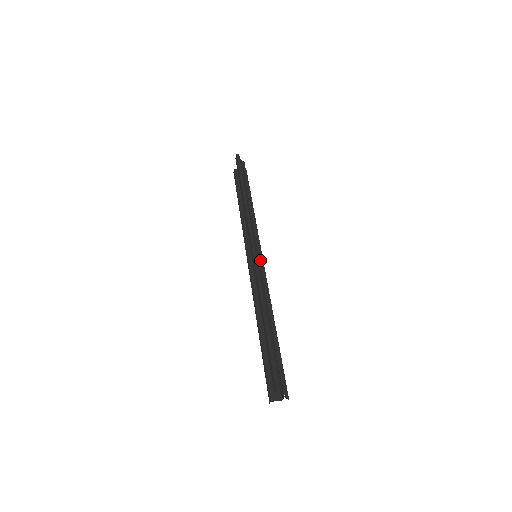
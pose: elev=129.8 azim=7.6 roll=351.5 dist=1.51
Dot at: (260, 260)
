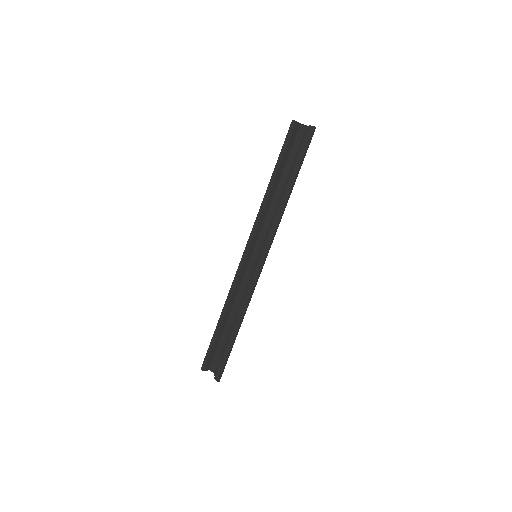
Dot at: occluded
